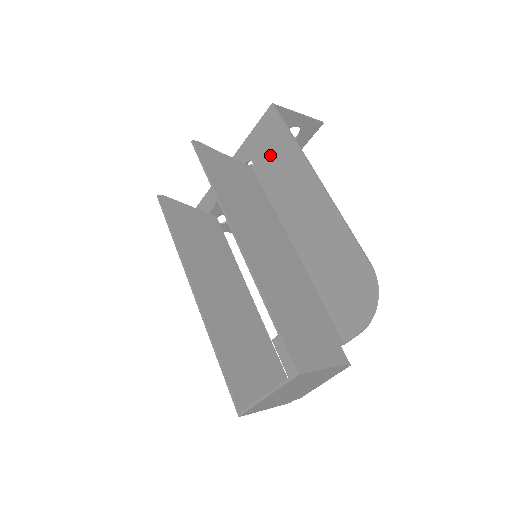
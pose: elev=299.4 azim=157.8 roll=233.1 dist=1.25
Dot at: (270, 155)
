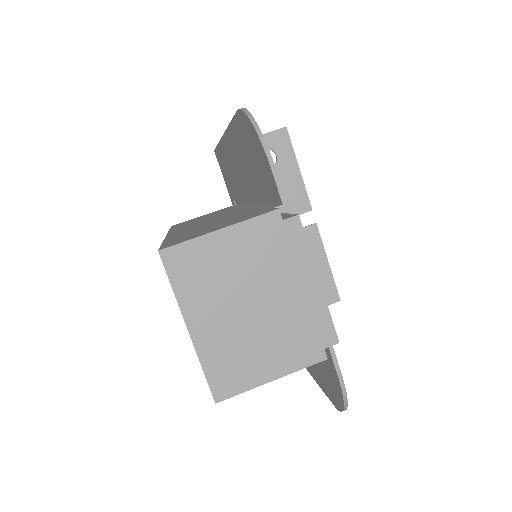
Dot at: (228, 178)
